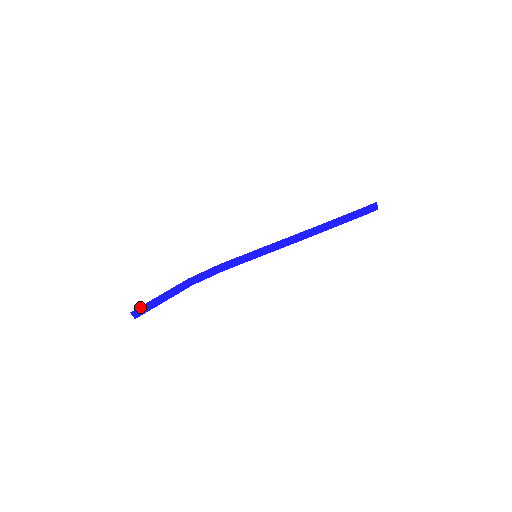
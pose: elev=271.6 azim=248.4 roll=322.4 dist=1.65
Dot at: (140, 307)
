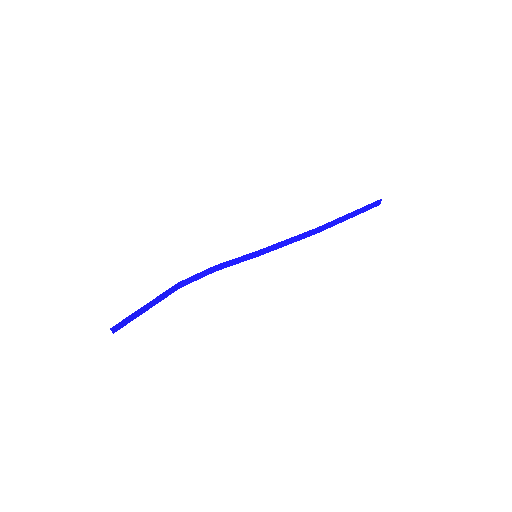
Dot at: (121, 321)
